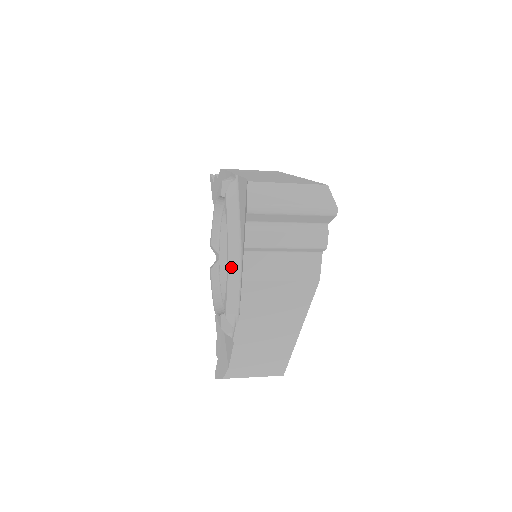
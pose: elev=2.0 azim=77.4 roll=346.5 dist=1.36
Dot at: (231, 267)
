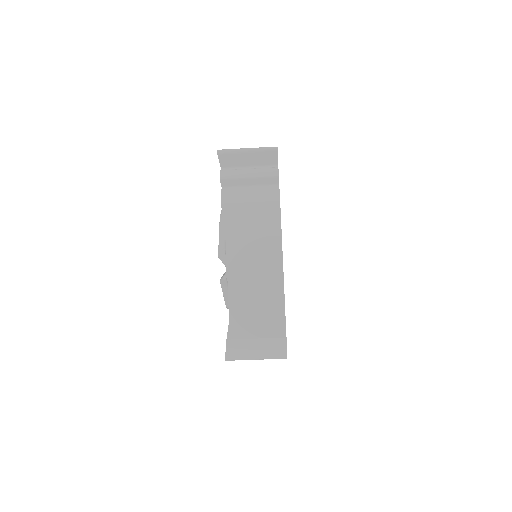
Dot at: (221, 221)
